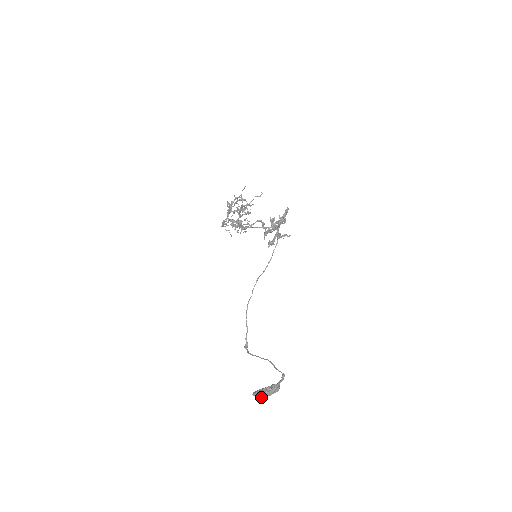
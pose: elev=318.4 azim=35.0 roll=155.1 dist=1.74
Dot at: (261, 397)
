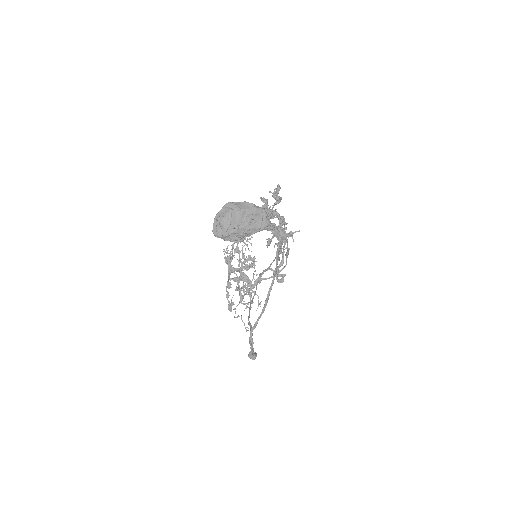
Dot at: (226, 218)
